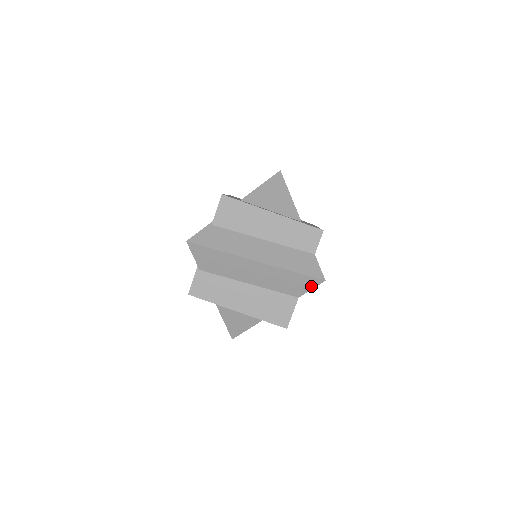
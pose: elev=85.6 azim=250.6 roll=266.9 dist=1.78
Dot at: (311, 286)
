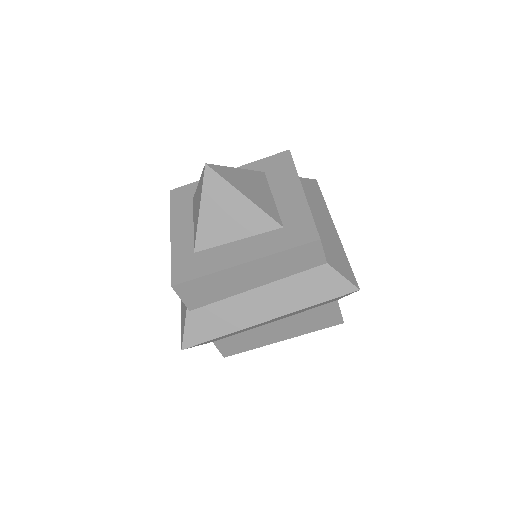
Dot at: occluded
